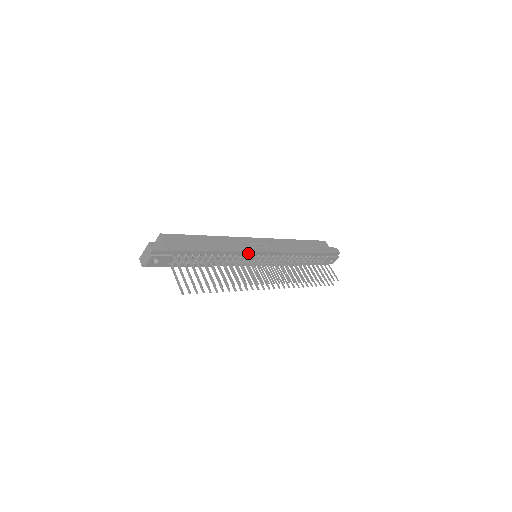
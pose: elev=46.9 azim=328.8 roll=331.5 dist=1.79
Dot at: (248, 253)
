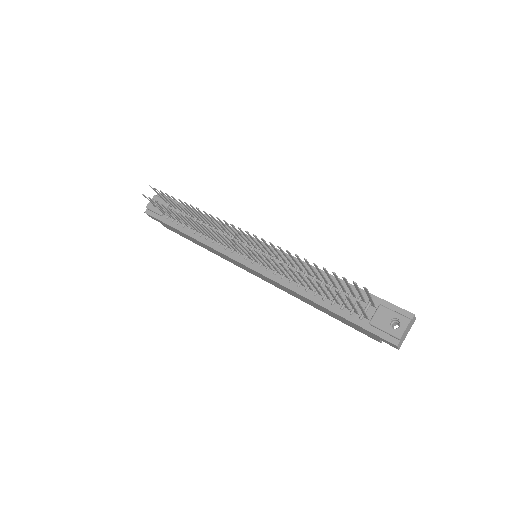
Dot at: (243, 235)
